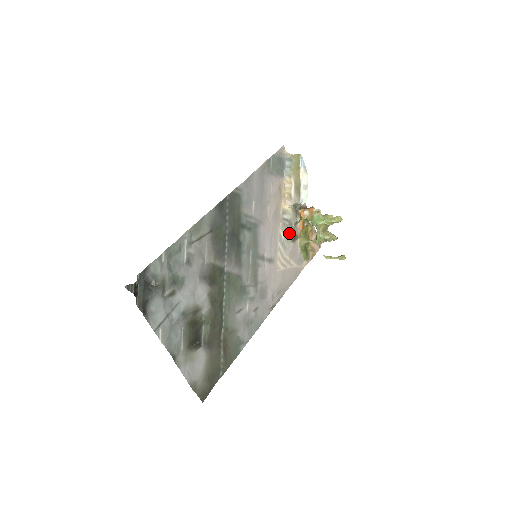
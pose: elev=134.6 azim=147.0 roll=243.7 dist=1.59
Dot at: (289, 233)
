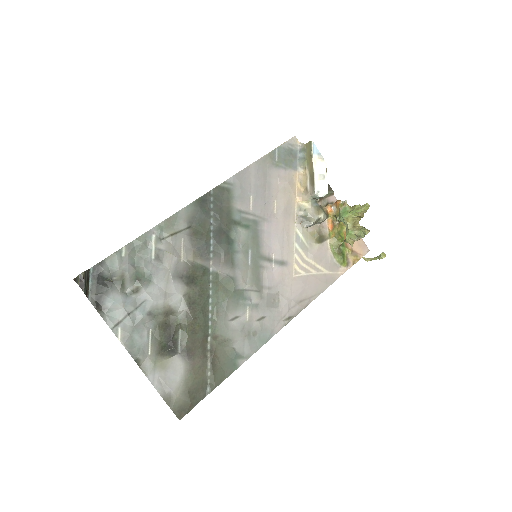
Dot at: (311, 233)
